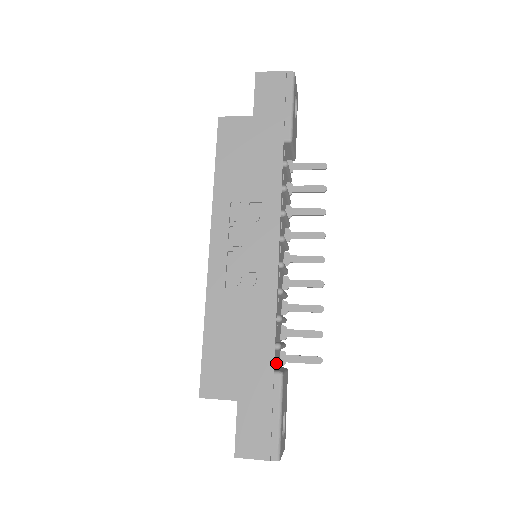
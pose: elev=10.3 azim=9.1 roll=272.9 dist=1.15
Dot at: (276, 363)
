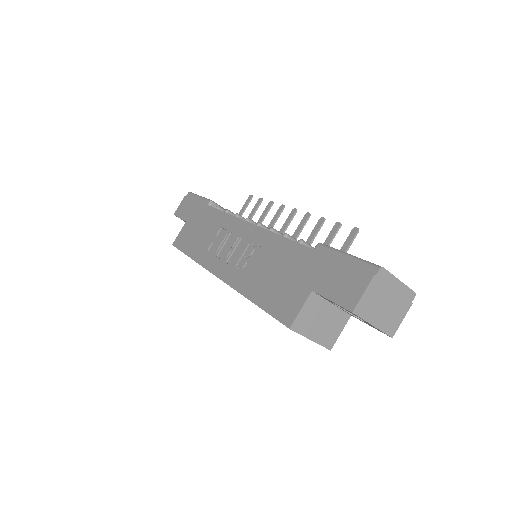
Dot at: occluded
